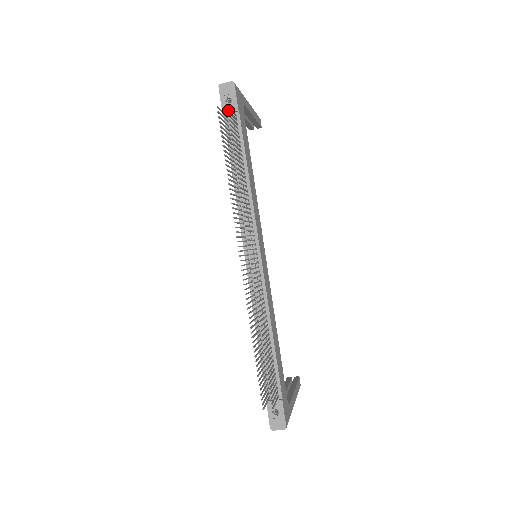
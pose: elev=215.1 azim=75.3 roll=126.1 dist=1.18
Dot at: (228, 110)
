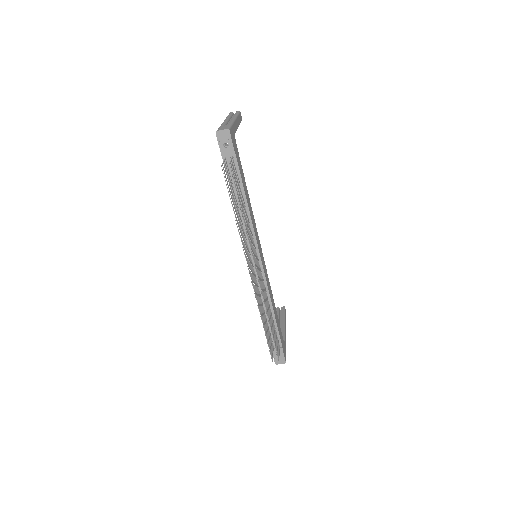
Dot at: occluded
